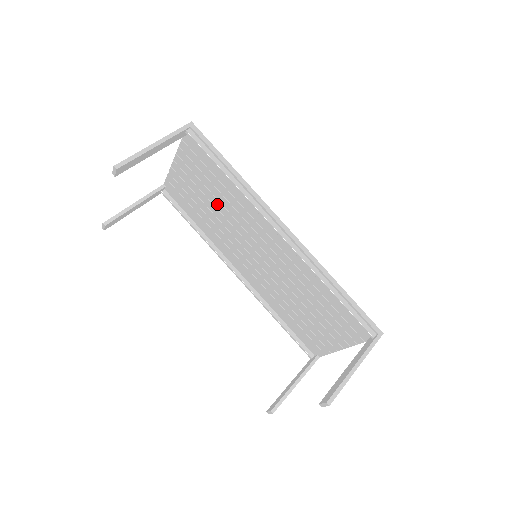
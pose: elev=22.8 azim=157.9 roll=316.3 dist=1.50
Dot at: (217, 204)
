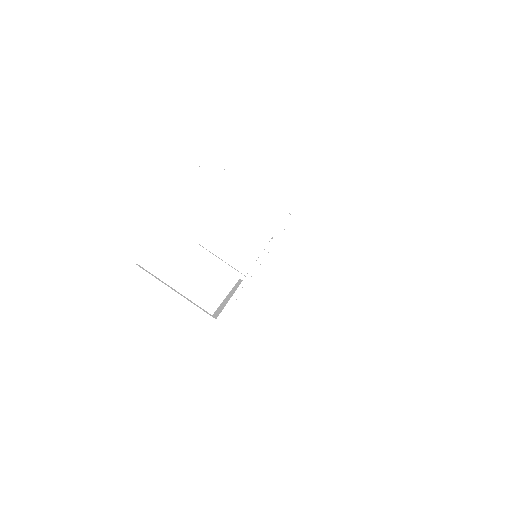
Dot at: occluded
